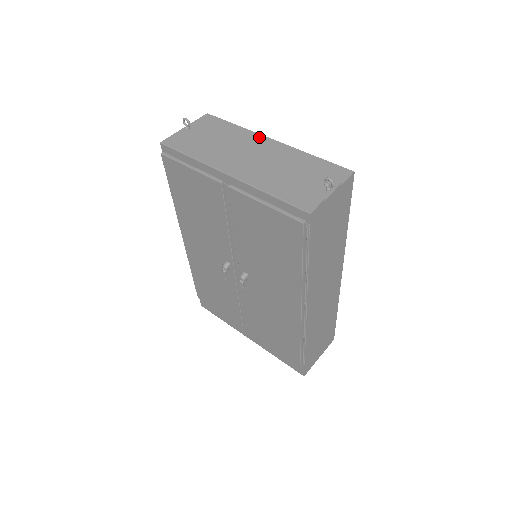
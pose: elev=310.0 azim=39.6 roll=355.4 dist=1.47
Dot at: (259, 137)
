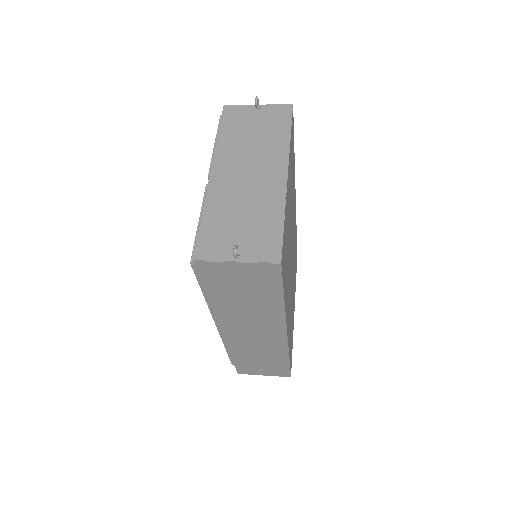
Dot at: (283, 161)
